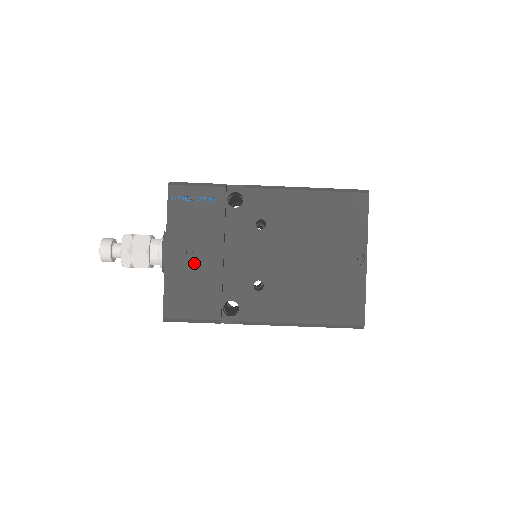
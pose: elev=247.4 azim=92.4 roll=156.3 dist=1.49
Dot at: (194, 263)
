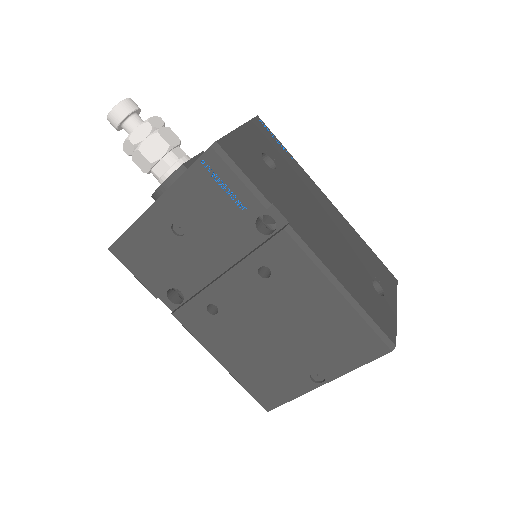
Dot at: (172, 238)
